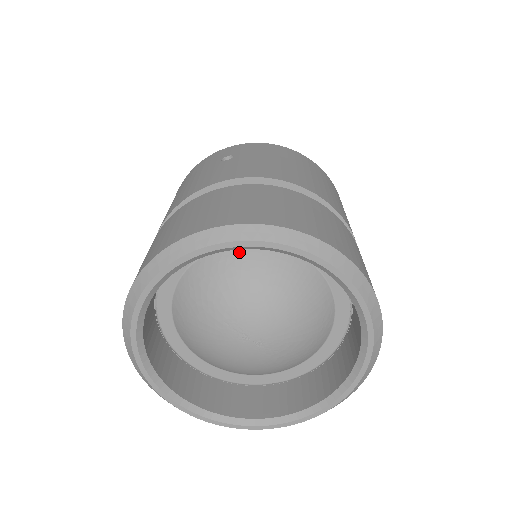
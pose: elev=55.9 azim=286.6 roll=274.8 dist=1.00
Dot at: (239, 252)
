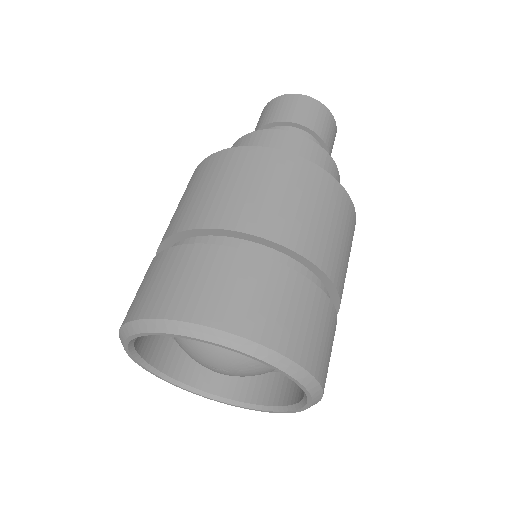
Dot at: occluded
